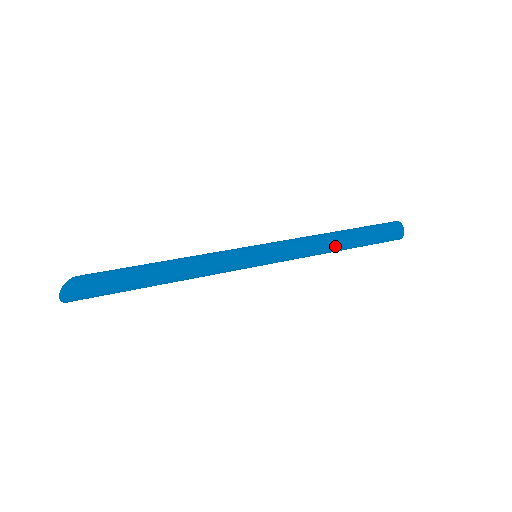
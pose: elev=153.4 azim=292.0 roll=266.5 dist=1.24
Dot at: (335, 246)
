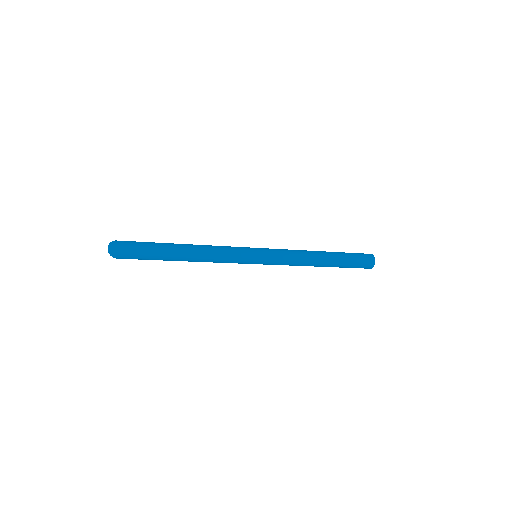
Dot at: (318, 257)
